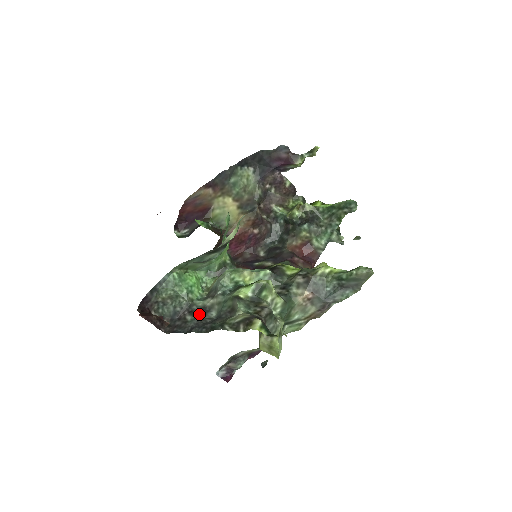
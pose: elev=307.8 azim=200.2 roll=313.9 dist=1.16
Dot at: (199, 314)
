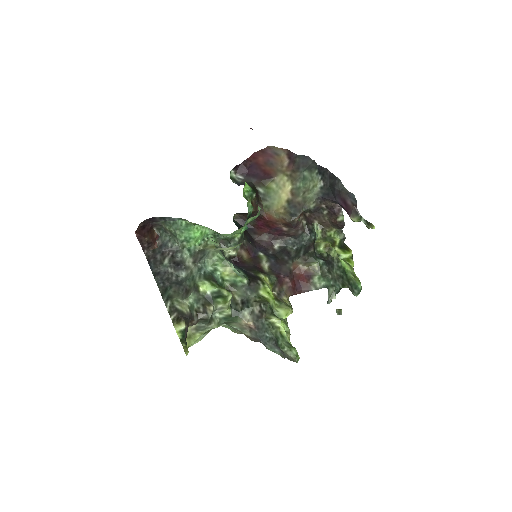
Dot at: (174, 266)
